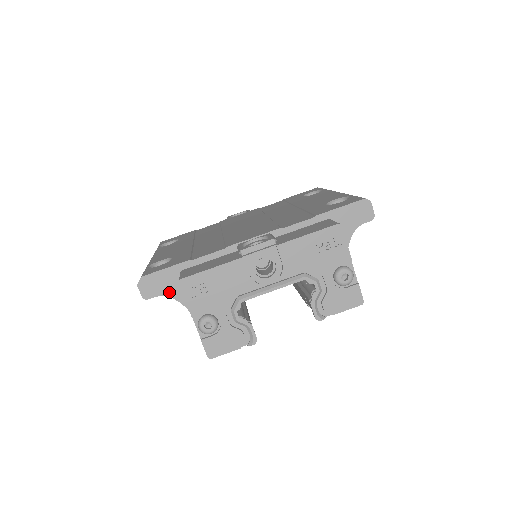
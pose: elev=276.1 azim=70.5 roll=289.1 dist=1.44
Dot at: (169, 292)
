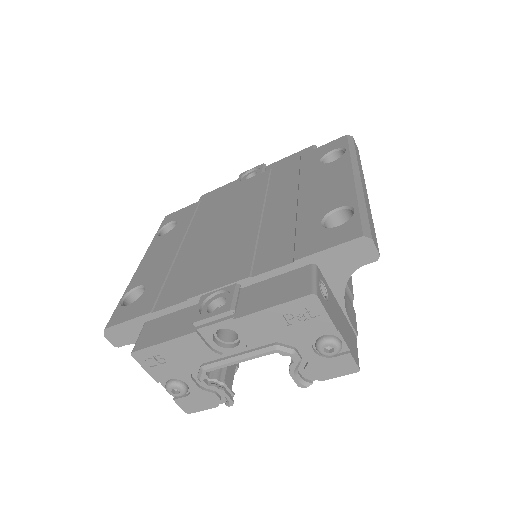
Dot at: occluded
